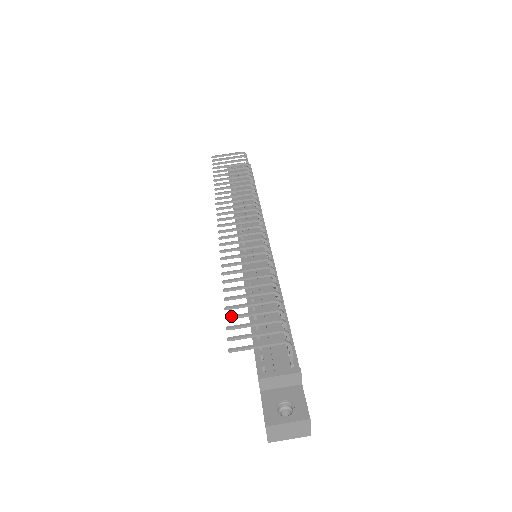
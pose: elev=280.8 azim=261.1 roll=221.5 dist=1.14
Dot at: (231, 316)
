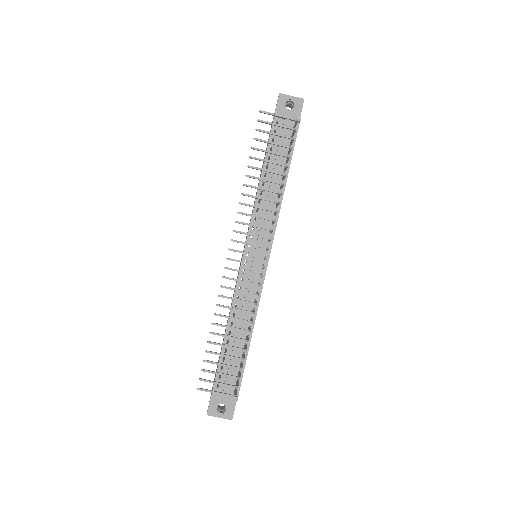
Dot at: (207, 361)
